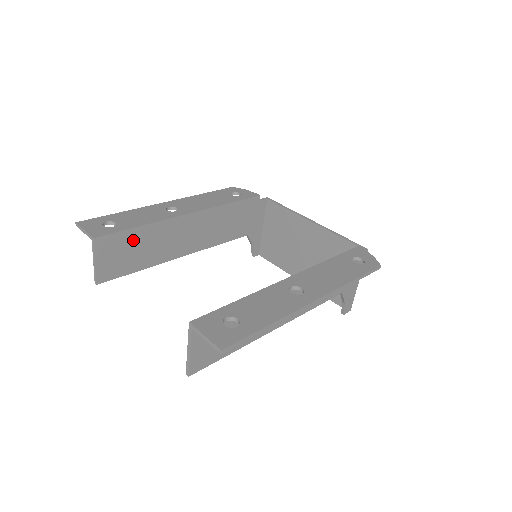
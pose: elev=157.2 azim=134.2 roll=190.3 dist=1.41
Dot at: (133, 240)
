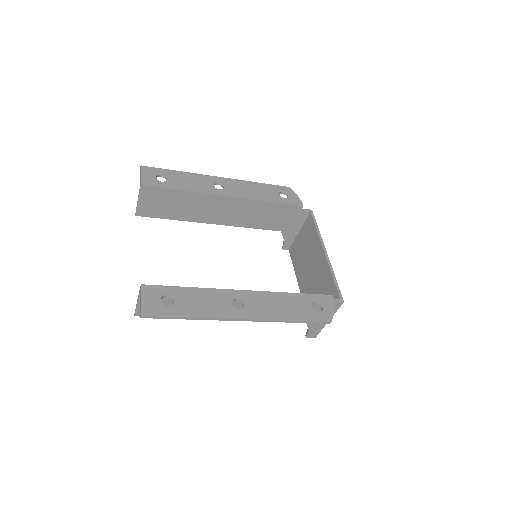
Dot at: (173, 197)
